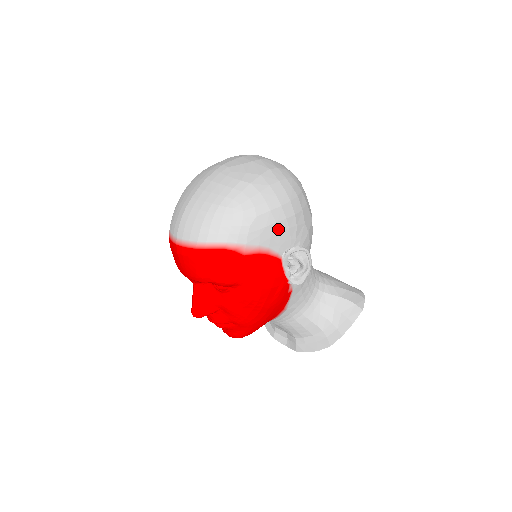
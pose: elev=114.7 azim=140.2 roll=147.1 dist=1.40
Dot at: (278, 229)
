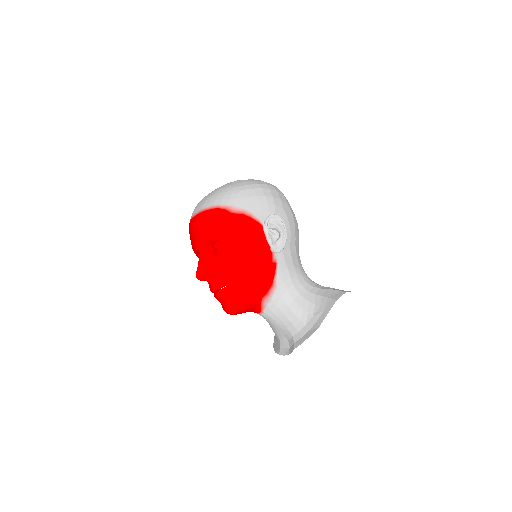
Dot at: (258, 201)
